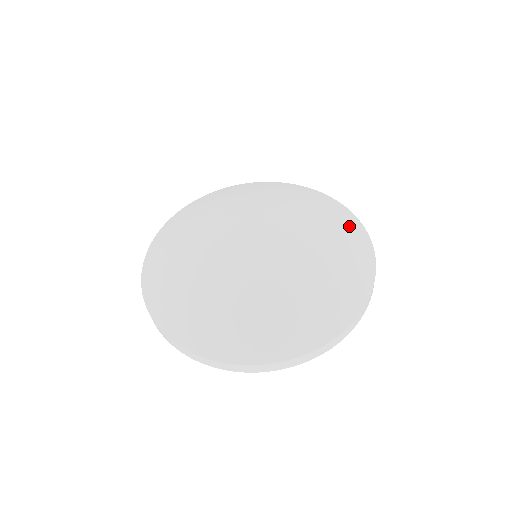
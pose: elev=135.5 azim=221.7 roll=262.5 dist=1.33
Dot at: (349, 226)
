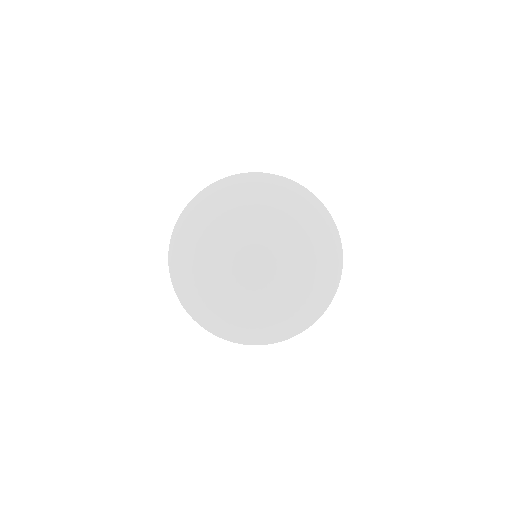
Dot at: (298, 195)
